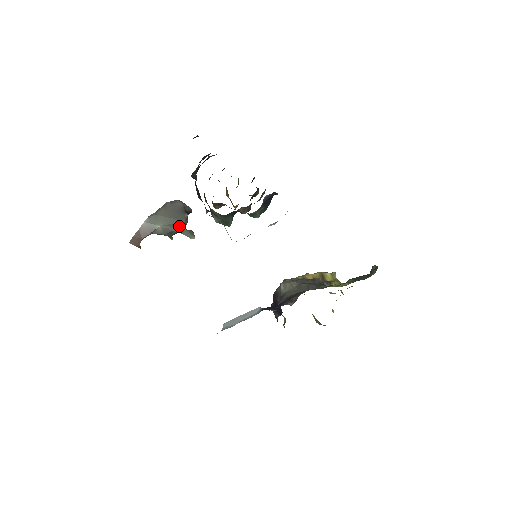
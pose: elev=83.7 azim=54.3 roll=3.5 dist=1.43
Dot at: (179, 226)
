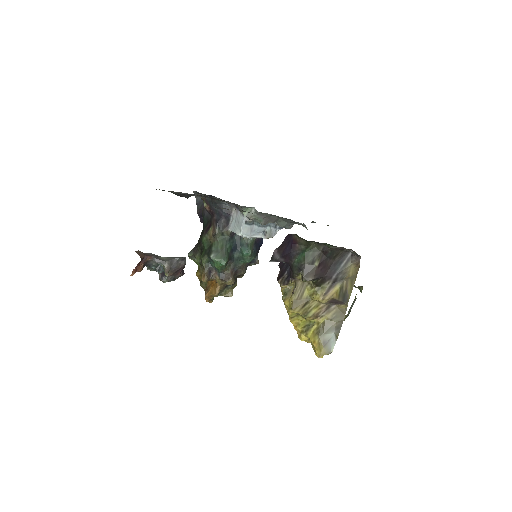
Dot at: (181, 258)
